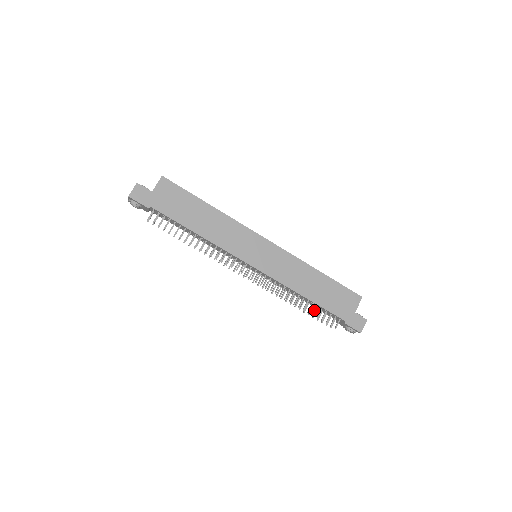
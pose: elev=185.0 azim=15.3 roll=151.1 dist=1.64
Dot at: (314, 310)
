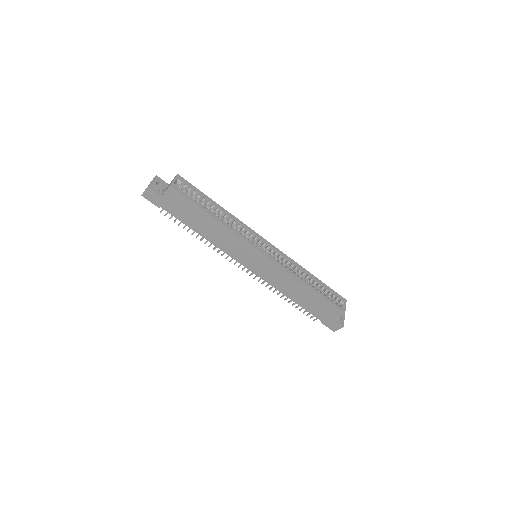
Dot at: (298, 305)
